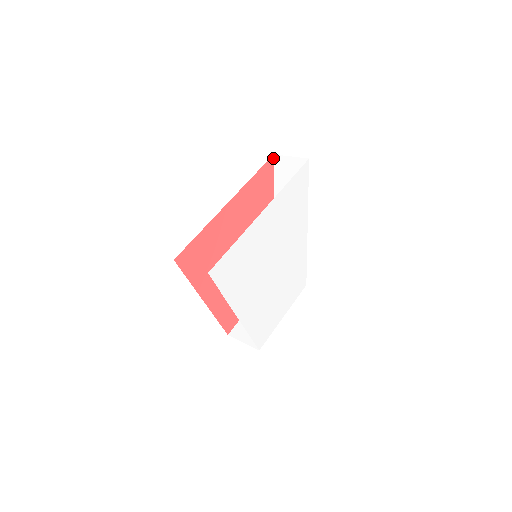
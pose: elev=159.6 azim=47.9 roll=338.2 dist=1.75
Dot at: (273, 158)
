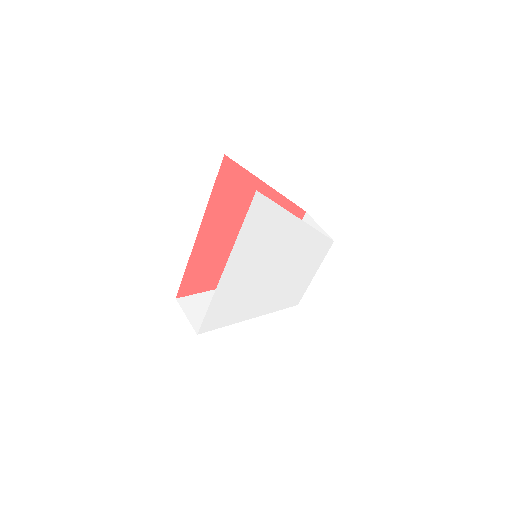
Dot at: (226, 157)
